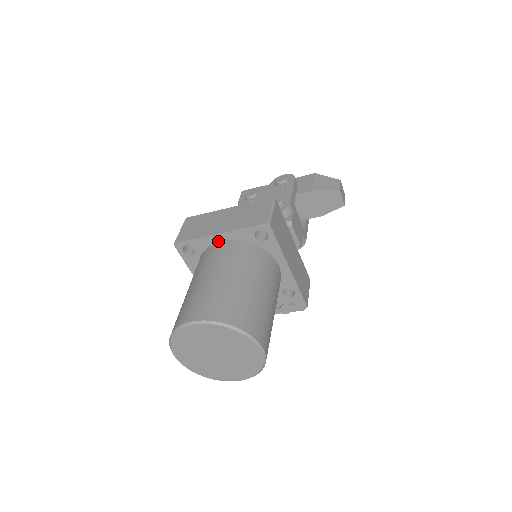
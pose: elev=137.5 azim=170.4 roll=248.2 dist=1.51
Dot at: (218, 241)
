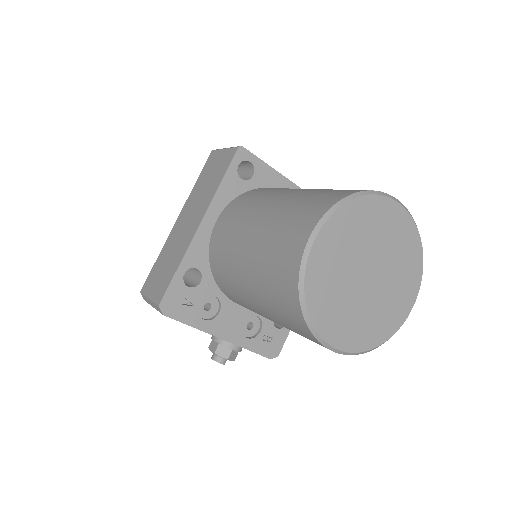
Dot at: occluded
